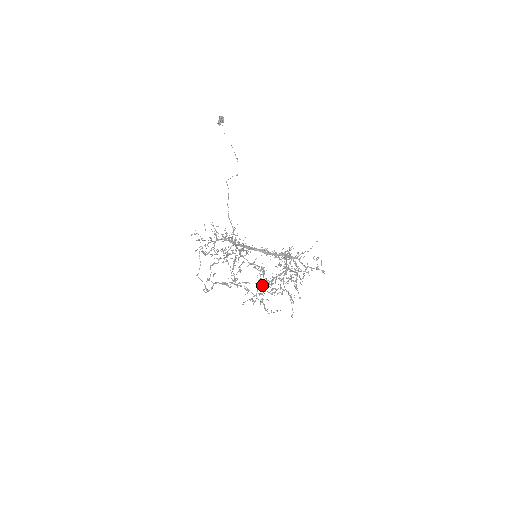
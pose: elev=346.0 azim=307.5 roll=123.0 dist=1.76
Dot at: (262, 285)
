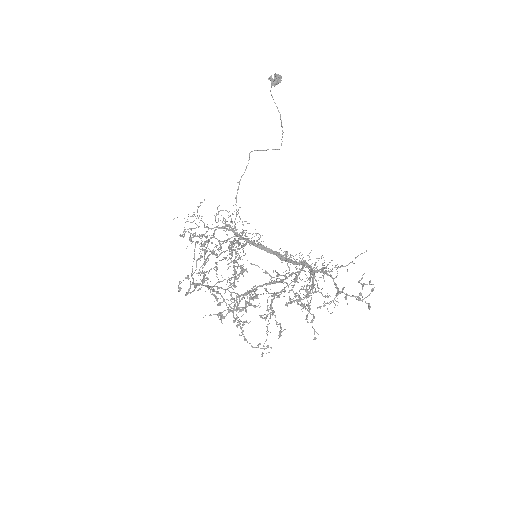
Dot at: occluded
